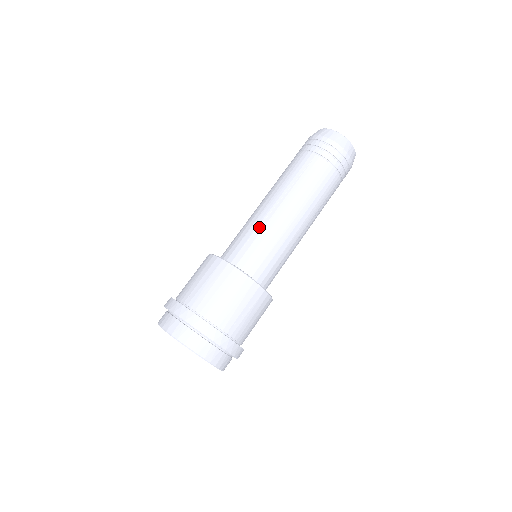
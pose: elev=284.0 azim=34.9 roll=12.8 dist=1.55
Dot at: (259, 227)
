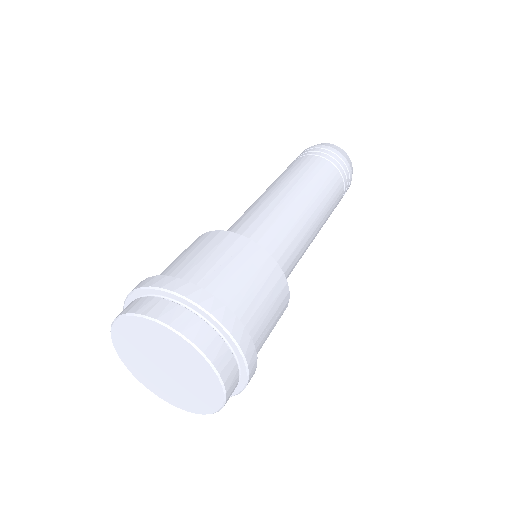
Dot at: (283, 217)
